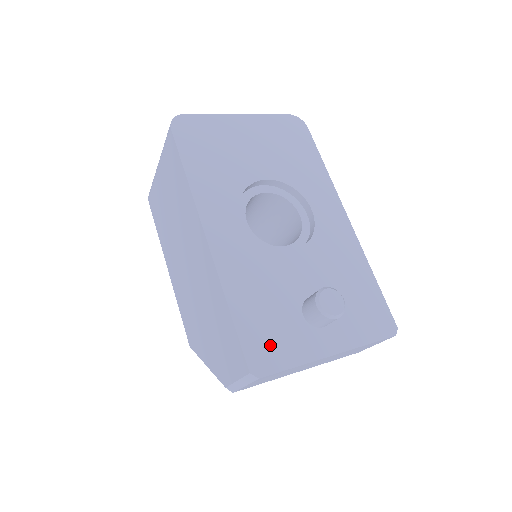
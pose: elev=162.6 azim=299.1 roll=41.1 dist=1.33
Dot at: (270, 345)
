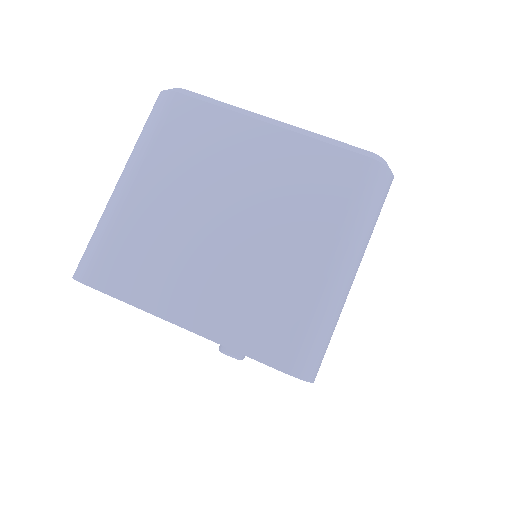
Dot at: occluded
